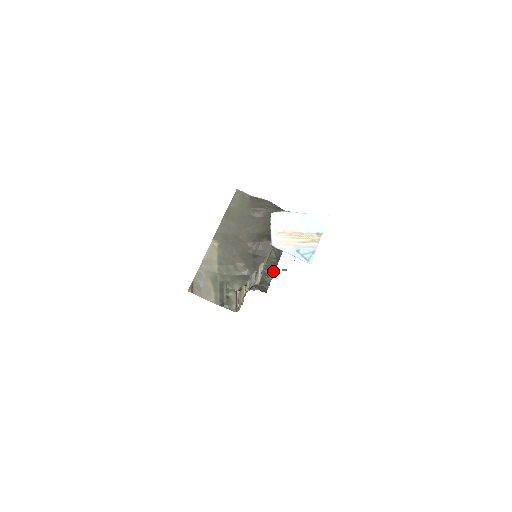
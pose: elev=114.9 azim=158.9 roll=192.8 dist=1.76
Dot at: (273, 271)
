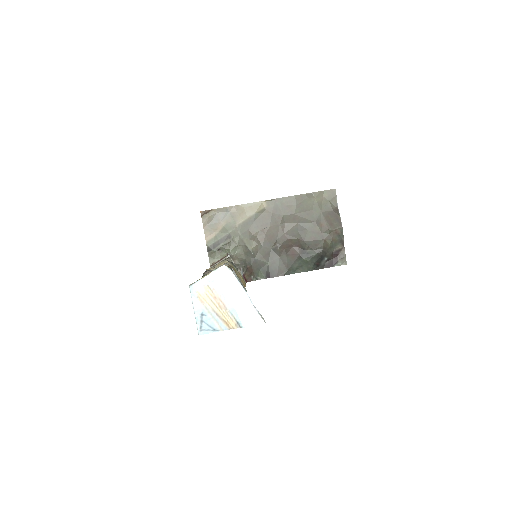
Dot at: (272, 276)
